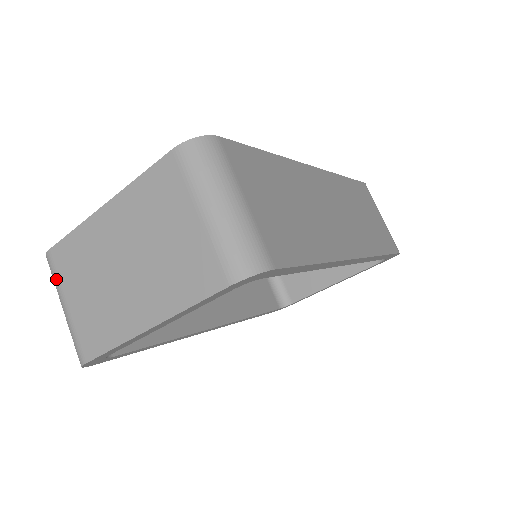
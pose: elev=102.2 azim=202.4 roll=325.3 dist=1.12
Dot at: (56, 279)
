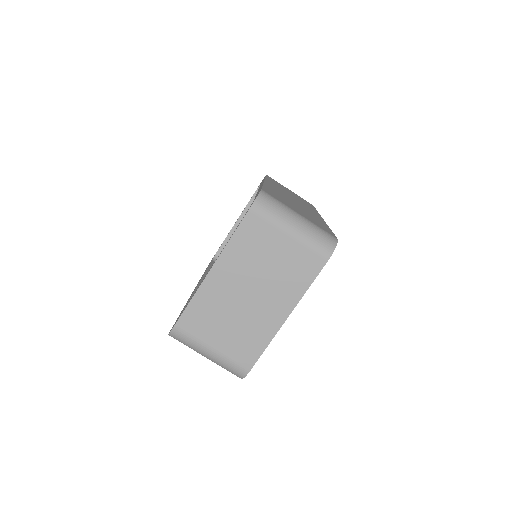
Dot at: (192, 339)
